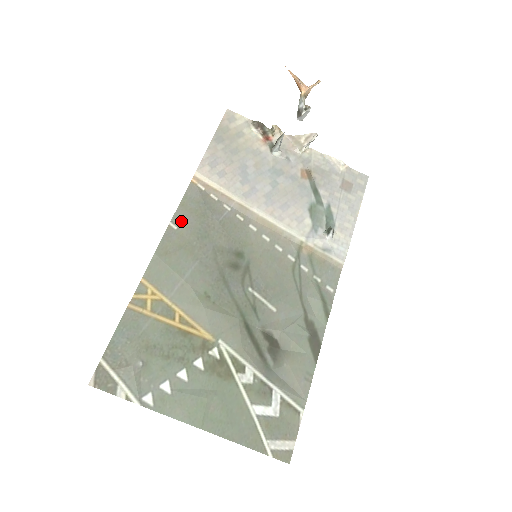
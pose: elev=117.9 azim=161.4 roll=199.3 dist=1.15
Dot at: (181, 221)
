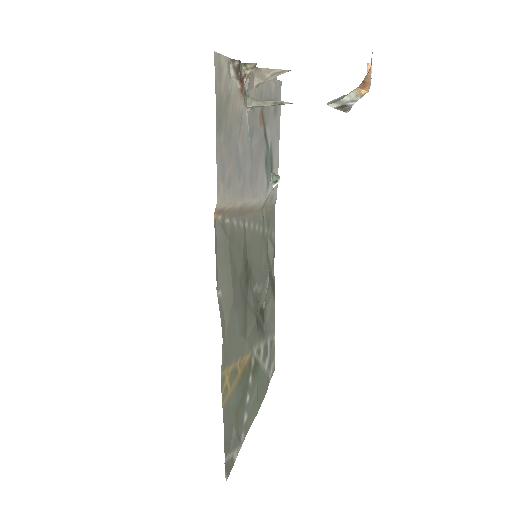
Dot at: (221, 281)
